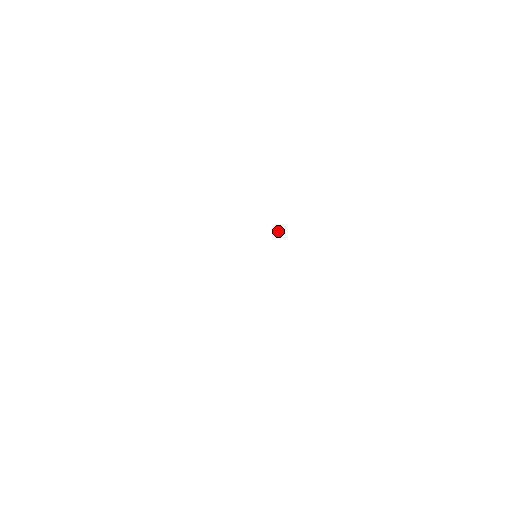
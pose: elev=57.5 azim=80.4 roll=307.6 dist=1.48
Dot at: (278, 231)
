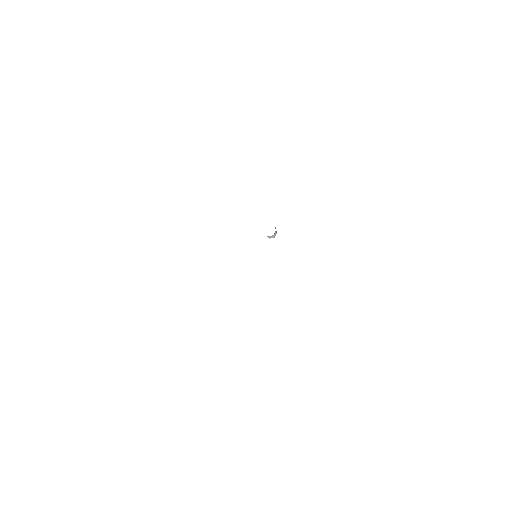
Dot at: (268, 237)
